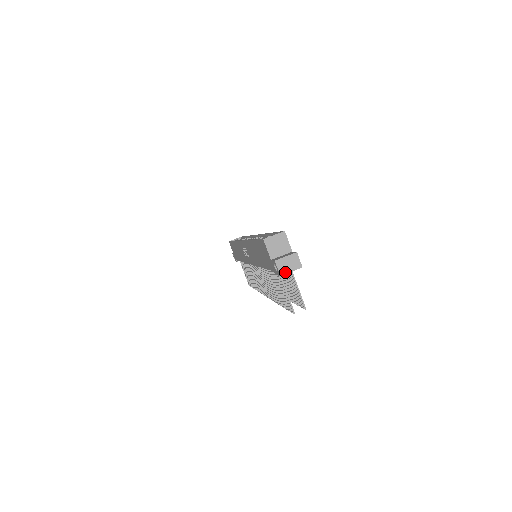
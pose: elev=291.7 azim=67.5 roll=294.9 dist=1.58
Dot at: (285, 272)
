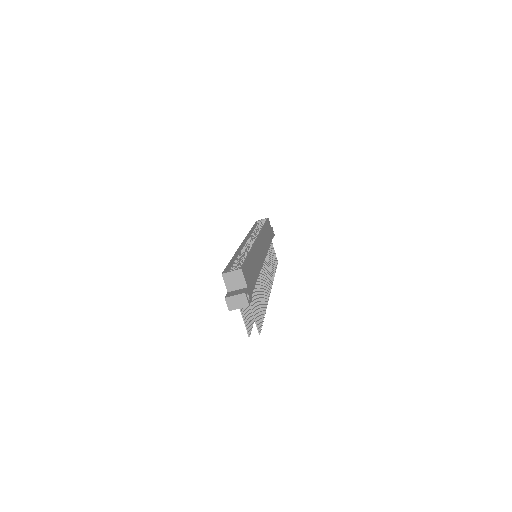
Dot at: (233, 308)
